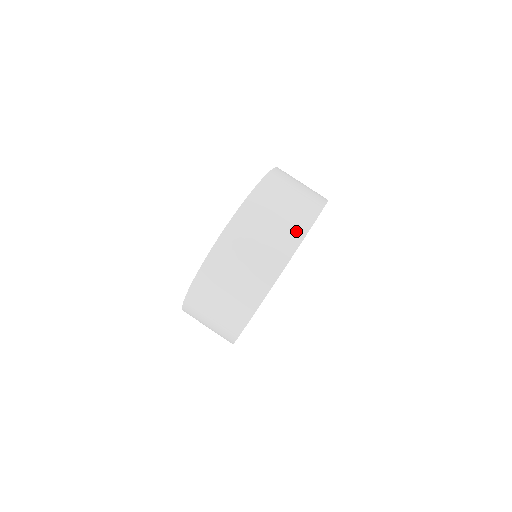
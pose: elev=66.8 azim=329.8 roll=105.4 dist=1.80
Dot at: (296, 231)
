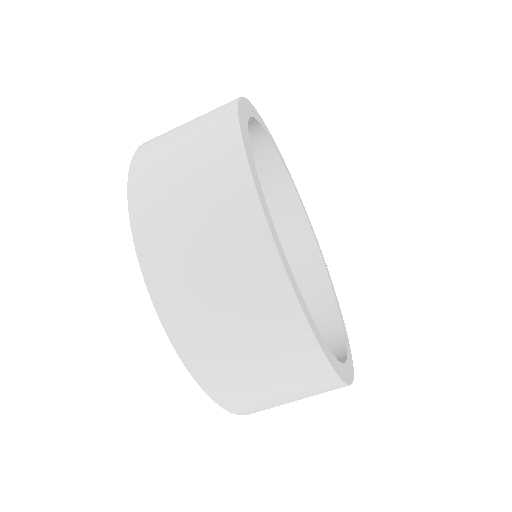
Dot at: (281, 315)
